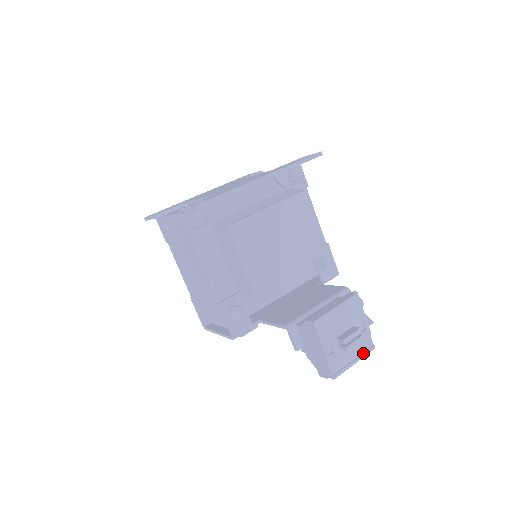
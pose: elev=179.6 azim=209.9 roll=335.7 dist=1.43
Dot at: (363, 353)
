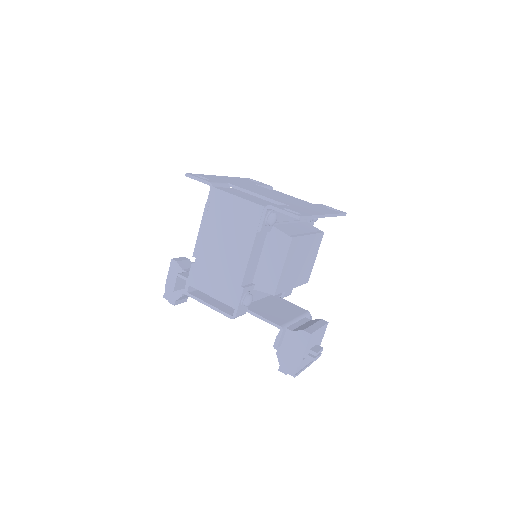
Dot at: (309, 364)
